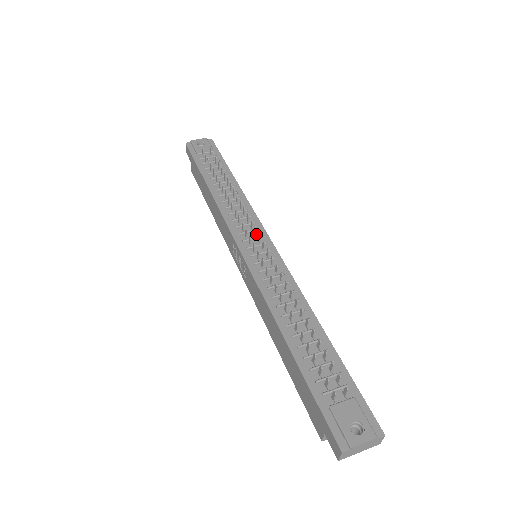
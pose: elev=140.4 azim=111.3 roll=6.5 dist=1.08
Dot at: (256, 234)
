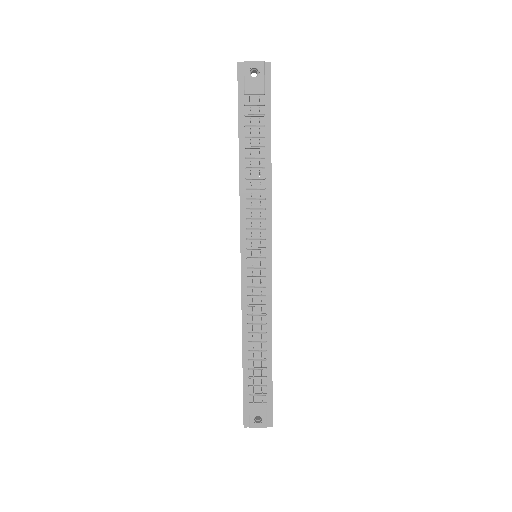
Dot at: (262, 243)
